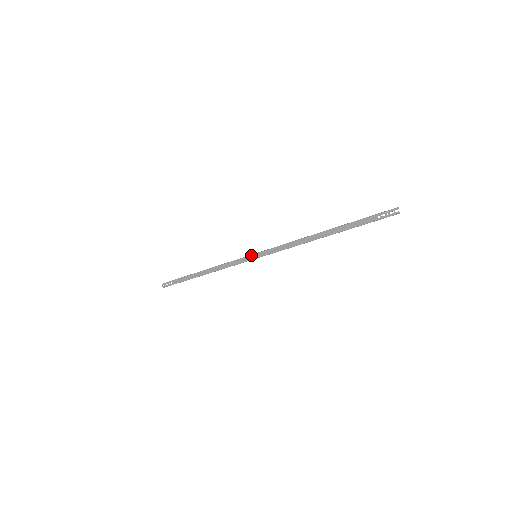
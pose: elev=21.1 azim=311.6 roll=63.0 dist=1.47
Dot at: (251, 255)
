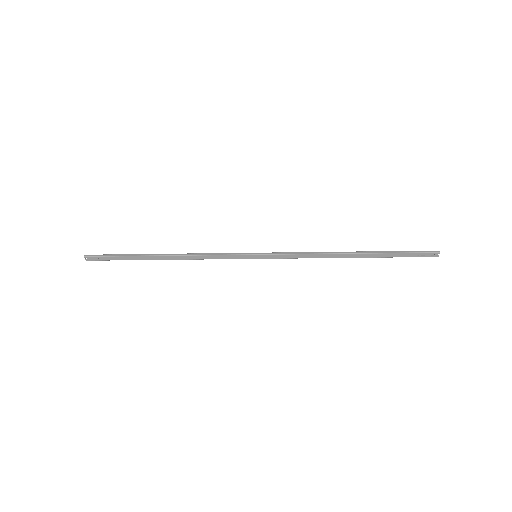
Dot at: (250, 255)
